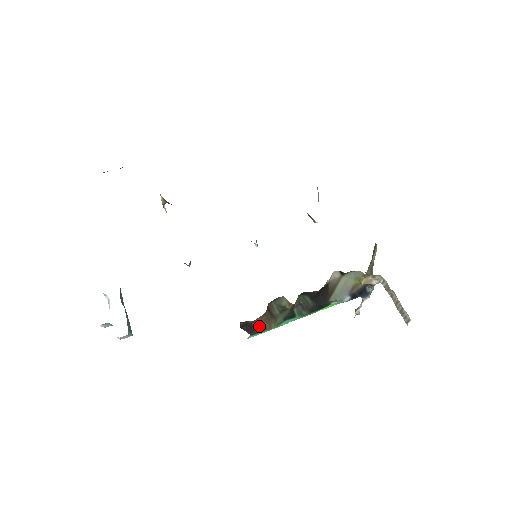
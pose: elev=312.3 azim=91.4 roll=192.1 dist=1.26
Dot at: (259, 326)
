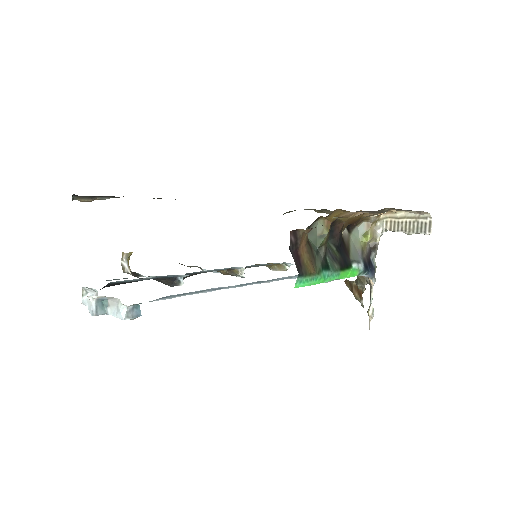
Dot at: (303, 263)
